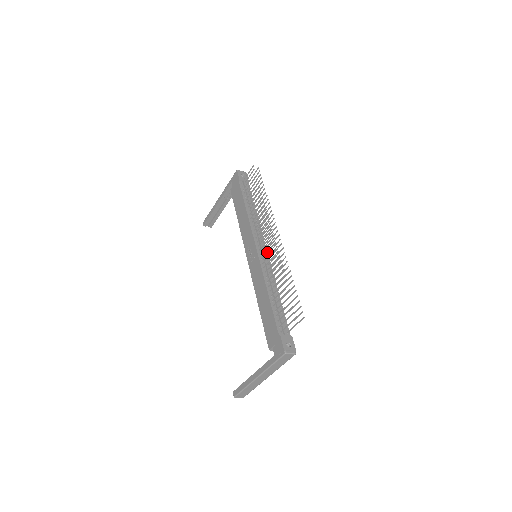
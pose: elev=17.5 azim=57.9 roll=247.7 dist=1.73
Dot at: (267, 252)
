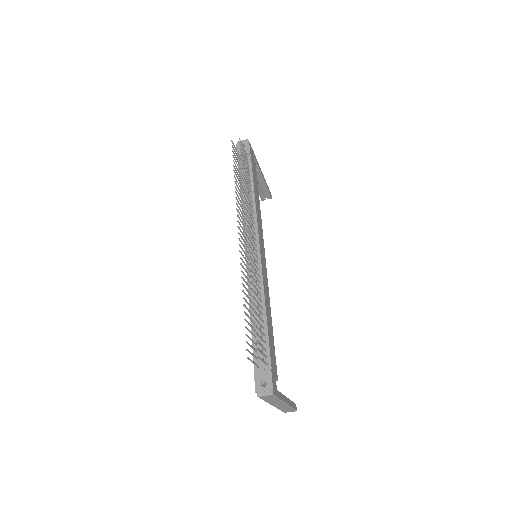
Dot at: (245, 260)
